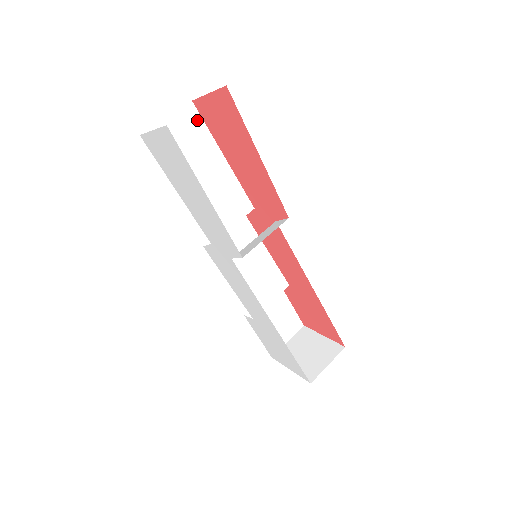
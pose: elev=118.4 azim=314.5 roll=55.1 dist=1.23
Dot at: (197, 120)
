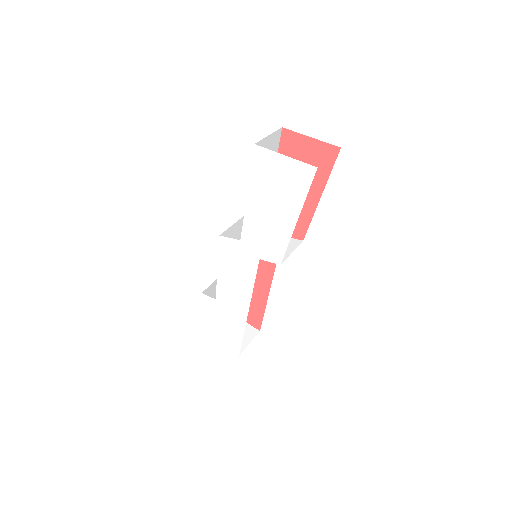
Dot at: (277, 143)
